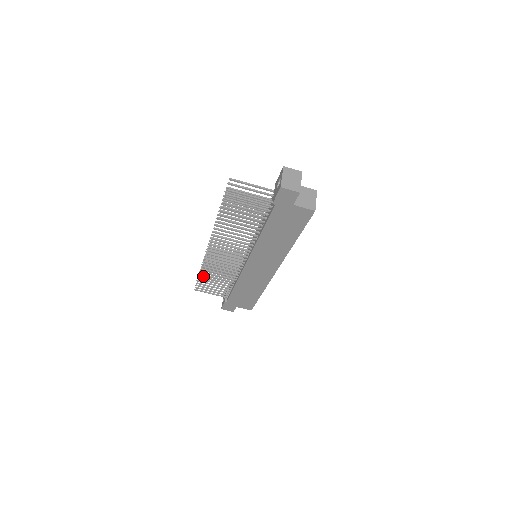
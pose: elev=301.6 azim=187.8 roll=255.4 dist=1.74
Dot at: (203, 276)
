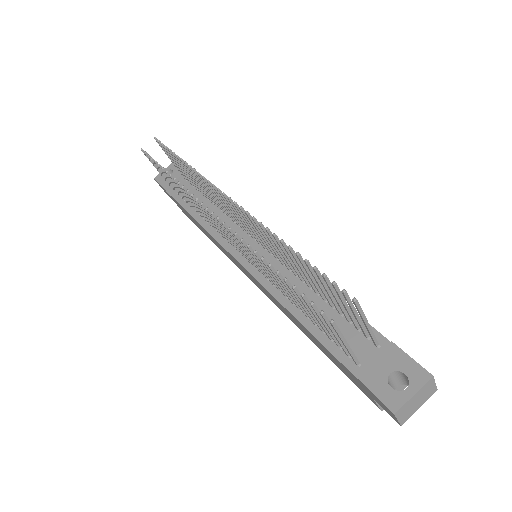
Dot at: occluded
